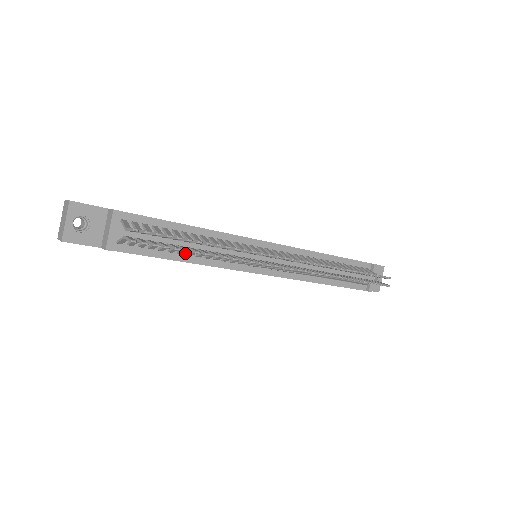
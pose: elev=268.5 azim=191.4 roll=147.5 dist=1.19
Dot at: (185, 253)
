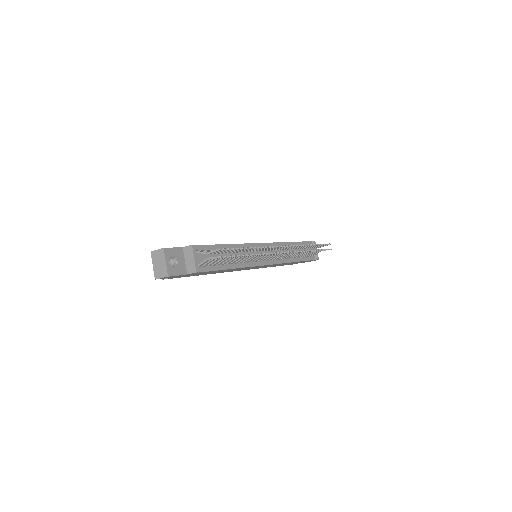
Dot at: (230, 263)
